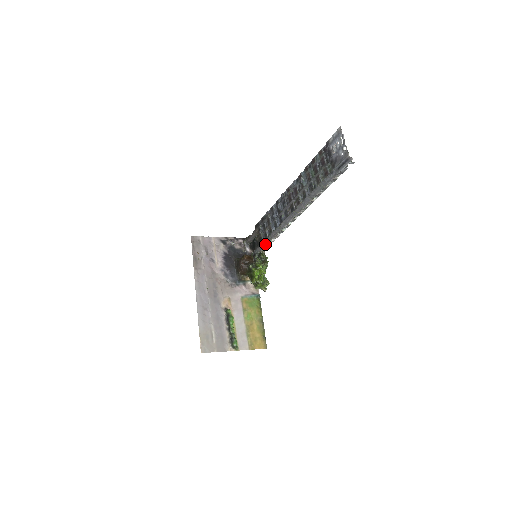
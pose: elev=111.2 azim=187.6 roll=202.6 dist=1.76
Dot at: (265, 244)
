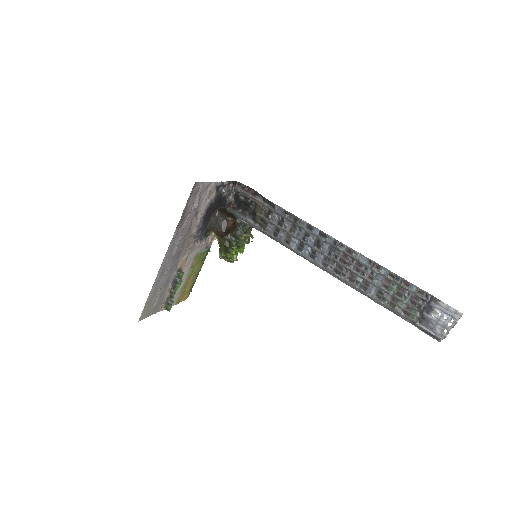
Dot at: occluded
